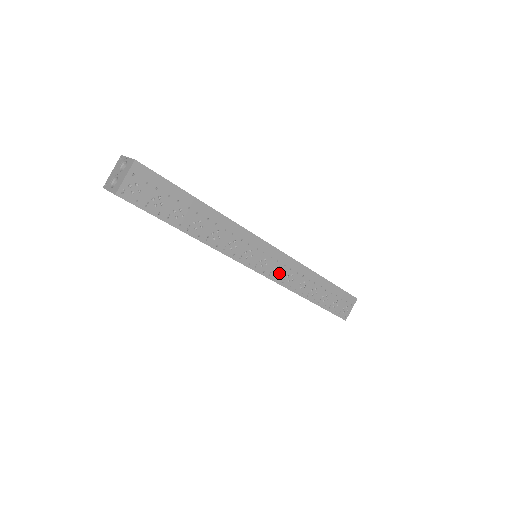
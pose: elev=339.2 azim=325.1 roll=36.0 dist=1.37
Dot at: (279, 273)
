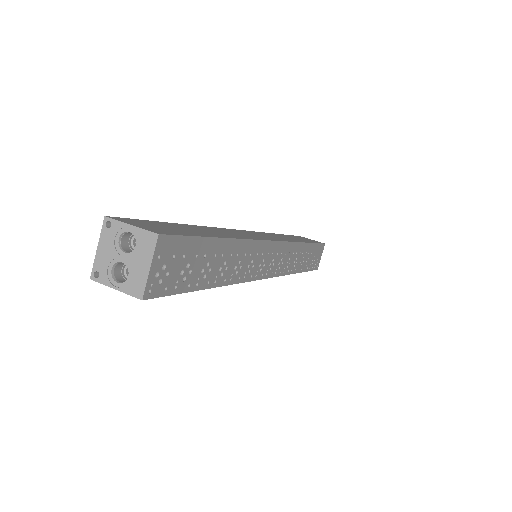
Dot at: (281, 265)
